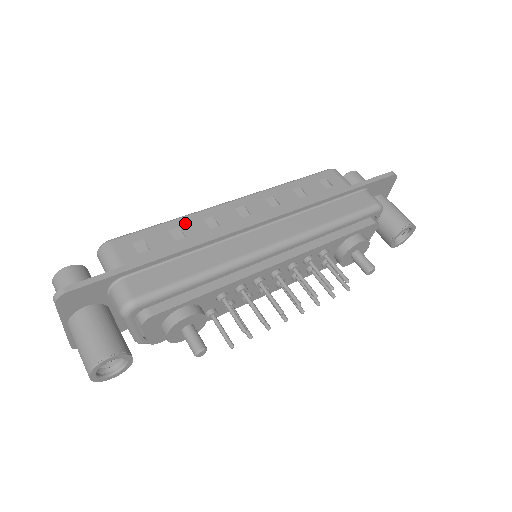
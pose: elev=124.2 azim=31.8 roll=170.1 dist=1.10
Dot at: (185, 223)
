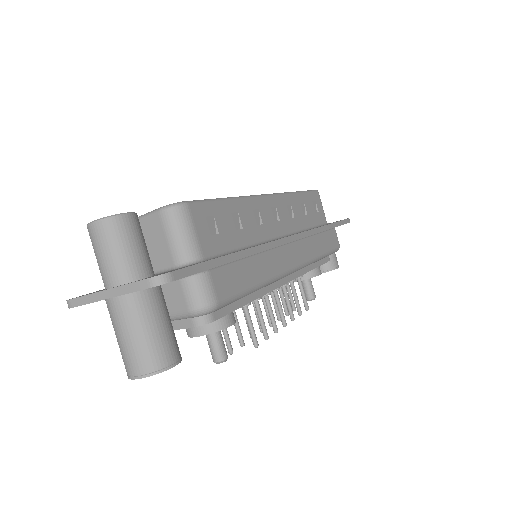
Dot at: (242, 208)
